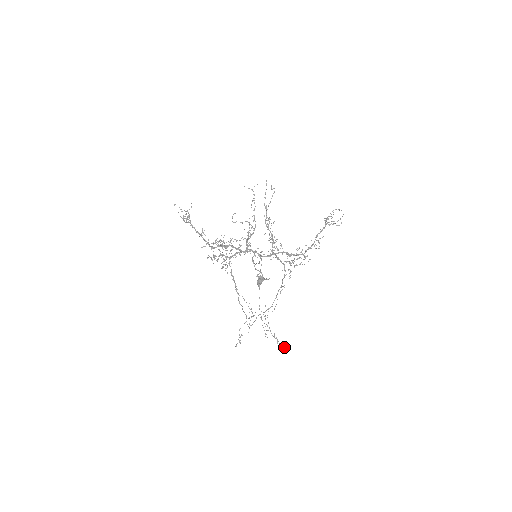
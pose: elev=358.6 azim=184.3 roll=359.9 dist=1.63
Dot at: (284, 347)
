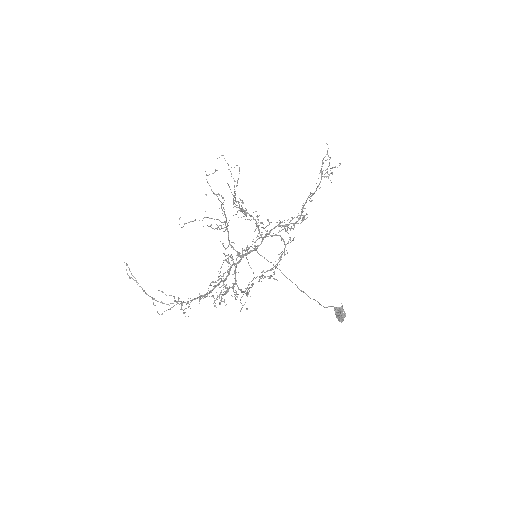
Dot at: occluded
